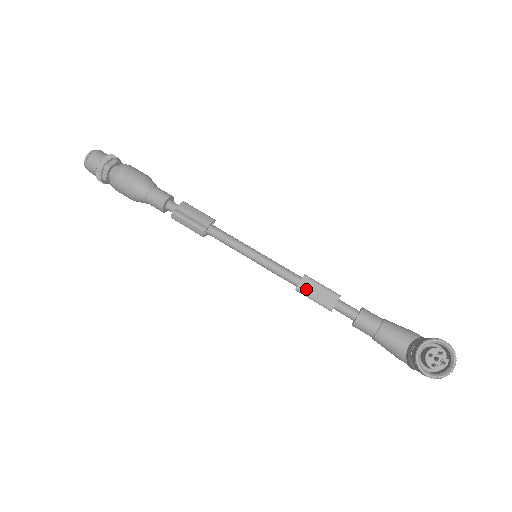
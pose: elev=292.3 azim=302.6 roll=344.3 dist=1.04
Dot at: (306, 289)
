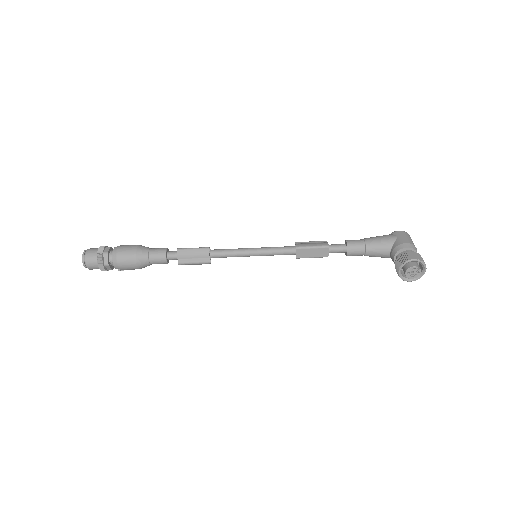
Dot at: (303, 255)
